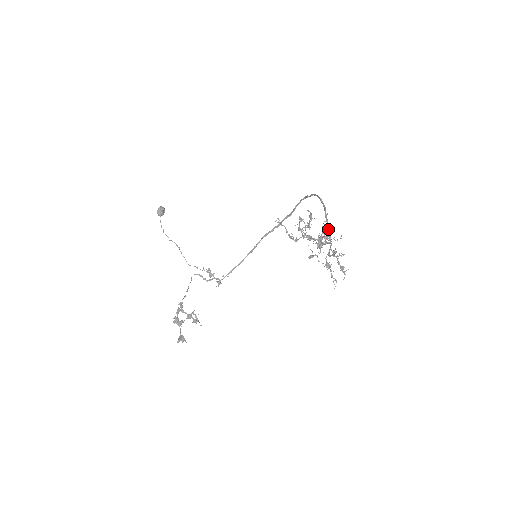
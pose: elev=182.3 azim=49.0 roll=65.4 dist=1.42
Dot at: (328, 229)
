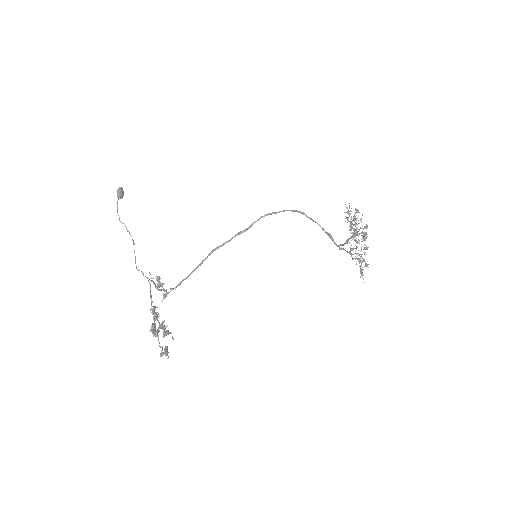
Dot at: (330, 236)
